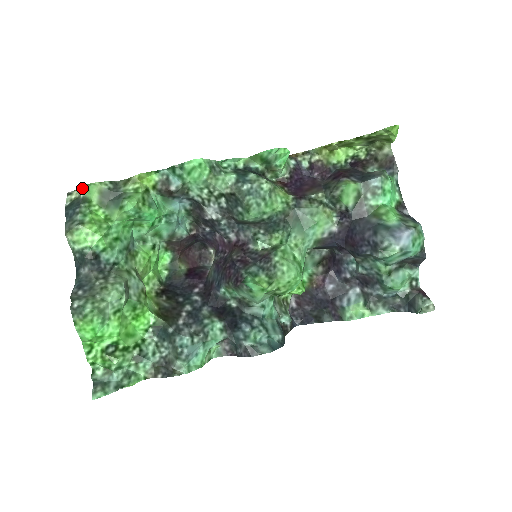
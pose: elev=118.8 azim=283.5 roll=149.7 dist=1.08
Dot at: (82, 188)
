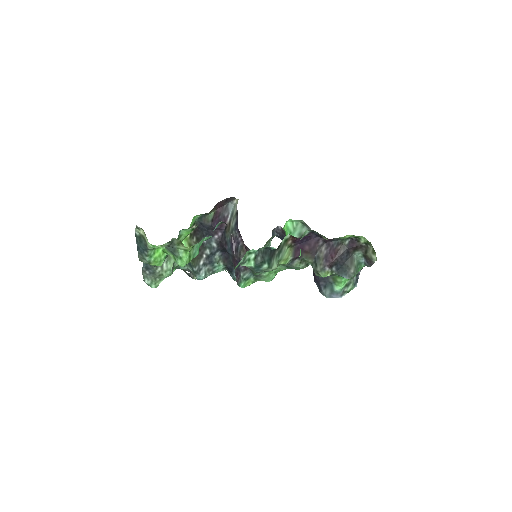
Dot at: (149, 245)
